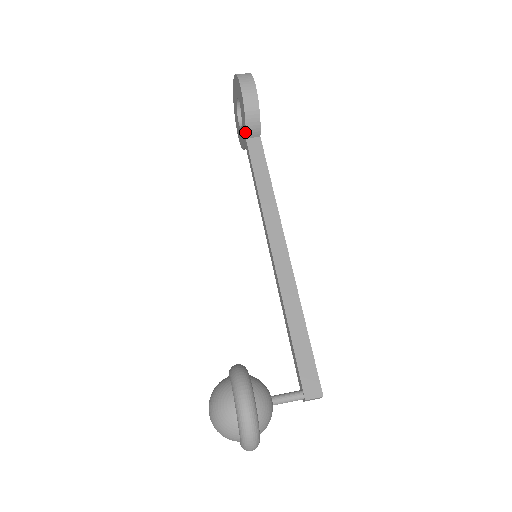
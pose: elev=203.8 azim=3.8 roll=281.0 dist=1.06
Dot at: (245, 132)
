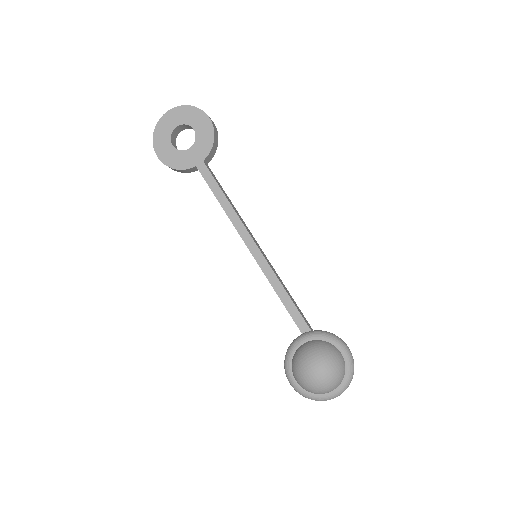
Dot at: (206, 155)
